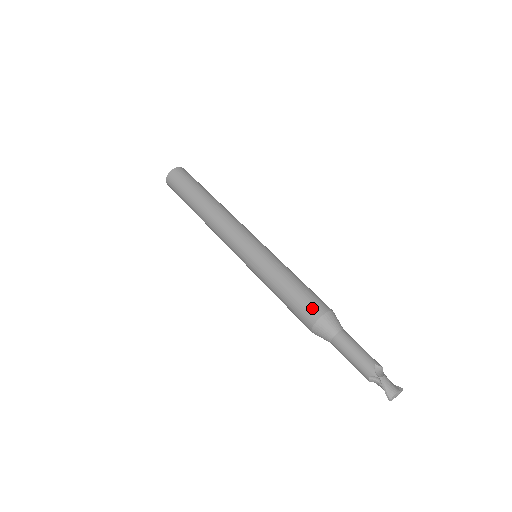
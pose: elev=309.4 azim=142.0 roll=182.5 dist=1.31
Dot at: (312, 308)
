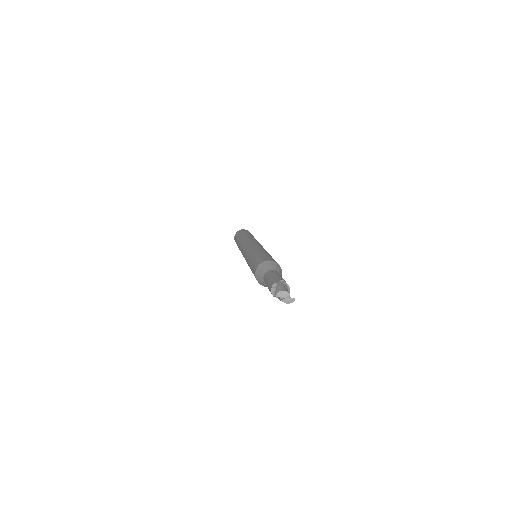
Dot at: (265, 258)
